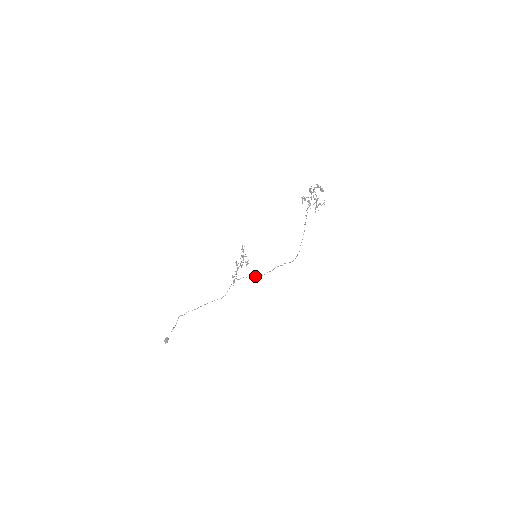
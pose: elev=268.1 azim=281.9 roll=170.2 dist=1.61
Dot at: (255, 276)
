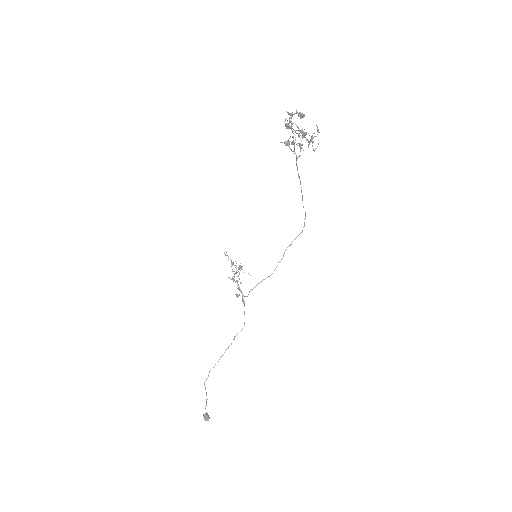
Dot at: (265, 278)
